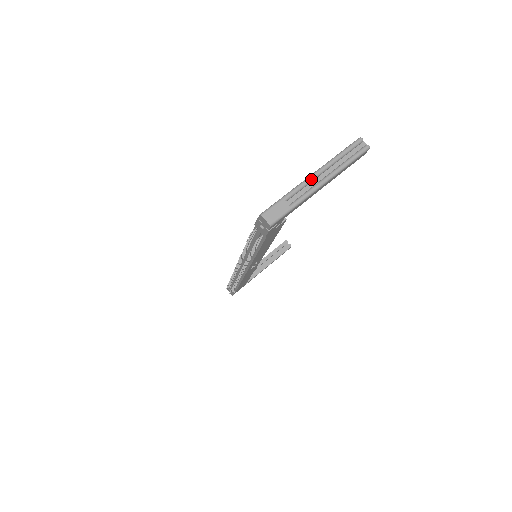
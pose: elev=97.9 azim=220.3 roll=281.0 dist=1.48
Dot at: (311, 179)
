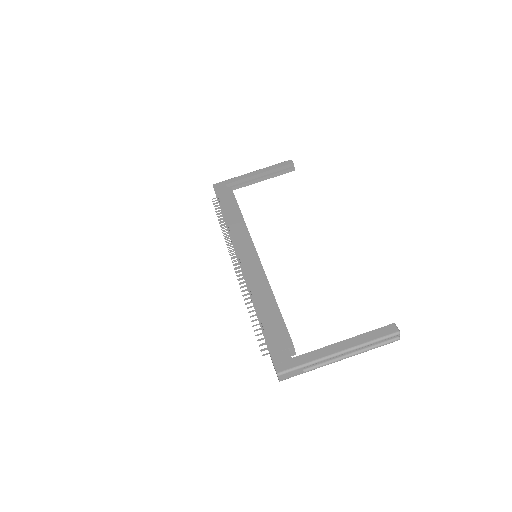
Dot at: (335, 357)
